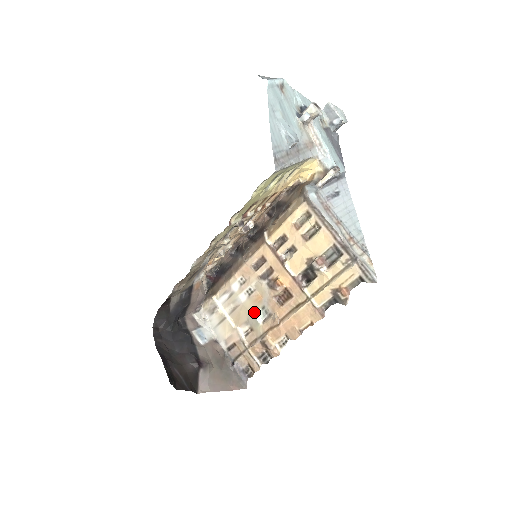
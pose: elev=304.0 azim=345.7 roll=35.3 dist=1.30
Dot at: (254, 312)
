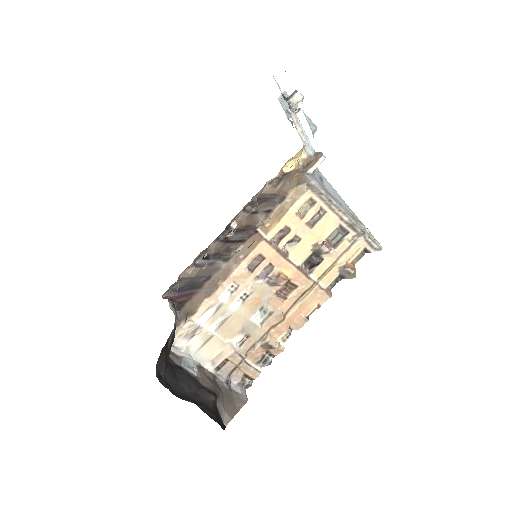
Dot at: (251, 317)
